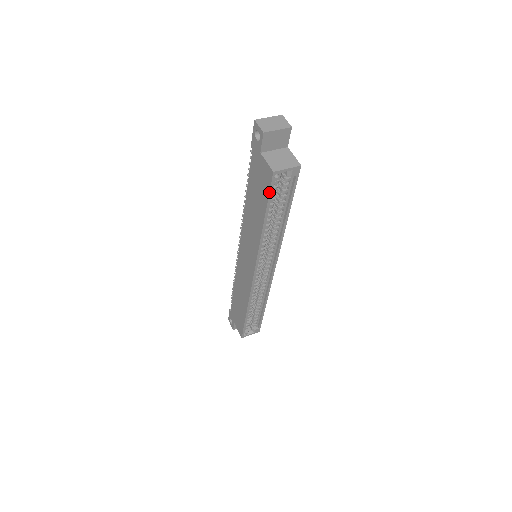
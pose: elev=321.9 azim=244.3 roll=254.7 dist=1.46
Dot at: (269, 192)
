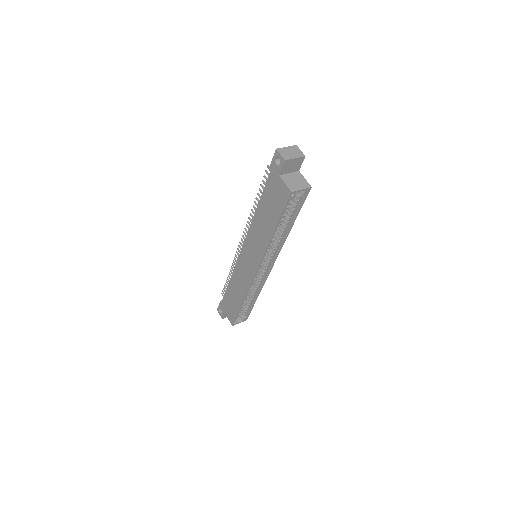
Dot at: (284, 207)
